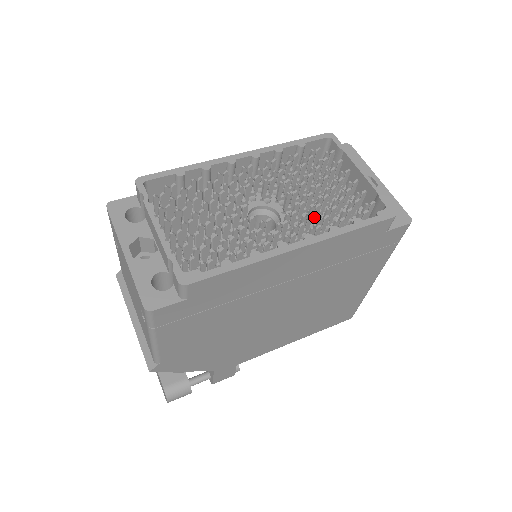
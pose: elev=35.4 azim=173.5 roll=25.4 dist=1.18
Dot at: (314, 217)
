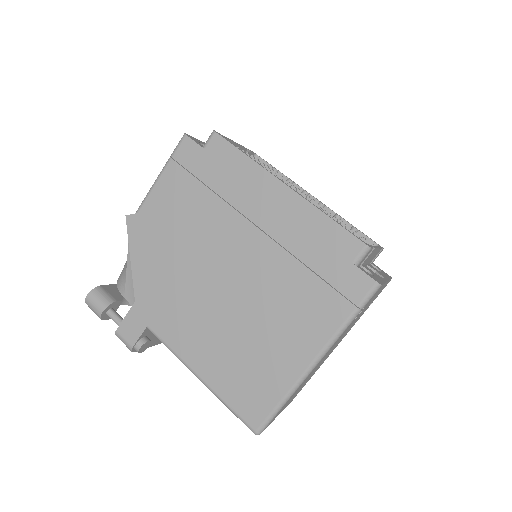
Dot at: occluded
